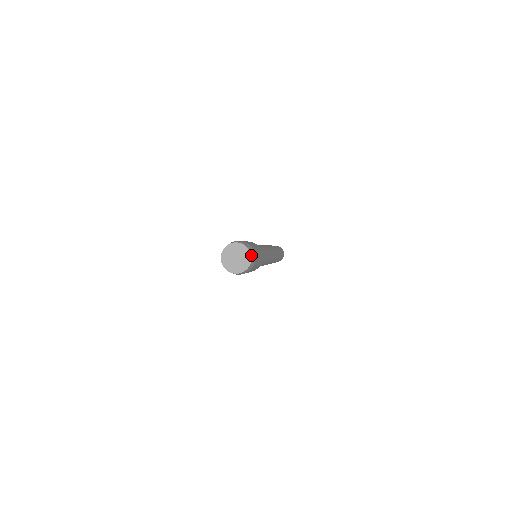
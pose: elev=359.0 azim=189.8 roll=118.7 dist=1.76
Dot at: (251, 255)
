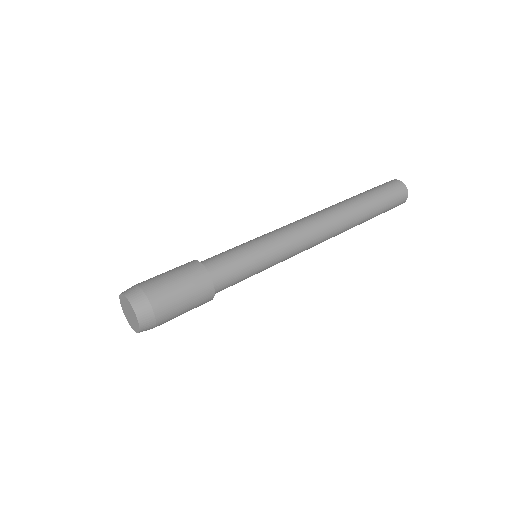
Dot at: (139, 332)
